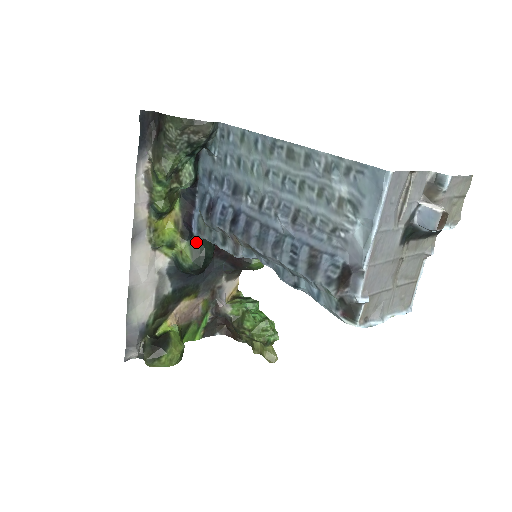
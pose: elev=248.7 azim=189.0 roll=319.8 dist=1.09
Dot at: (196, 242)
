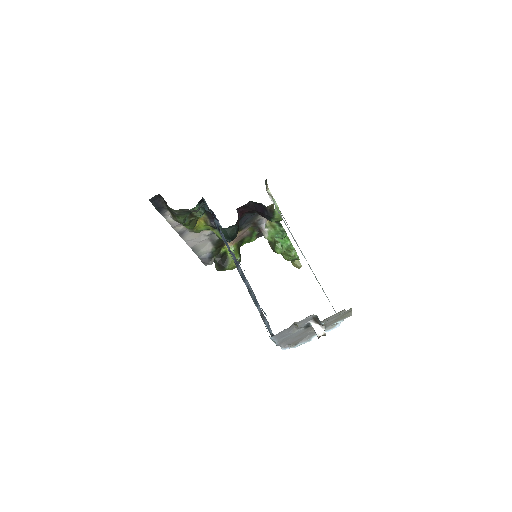
Dot at: (222, 230)
